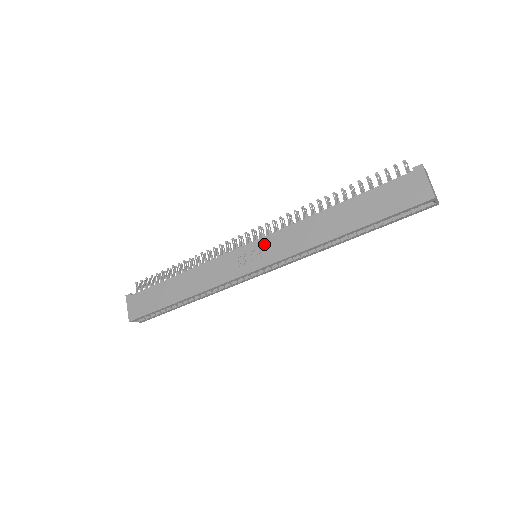
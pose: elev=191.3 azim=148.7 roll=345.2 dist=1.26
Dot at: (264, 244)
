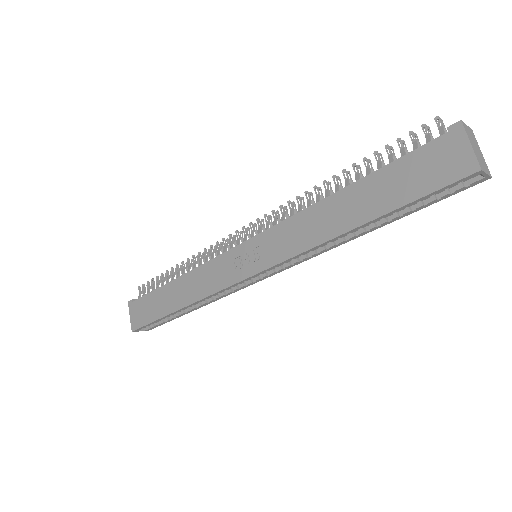
Dot at: (261, 242)
